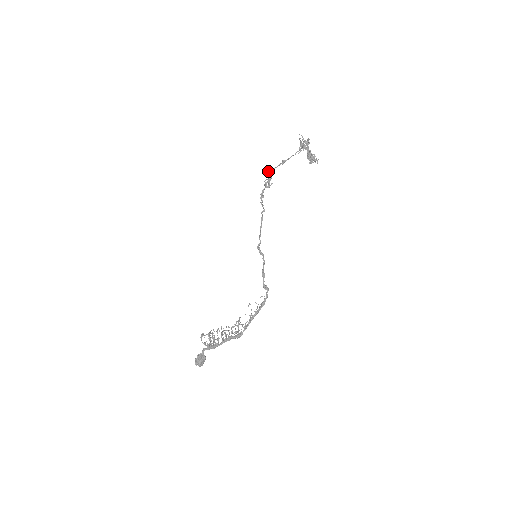
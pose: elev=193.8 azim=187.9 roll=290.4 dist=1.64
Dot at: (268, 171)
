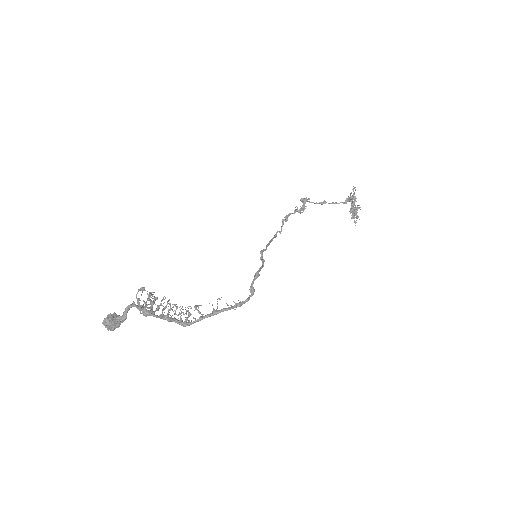
Dot at: (305, 201)
